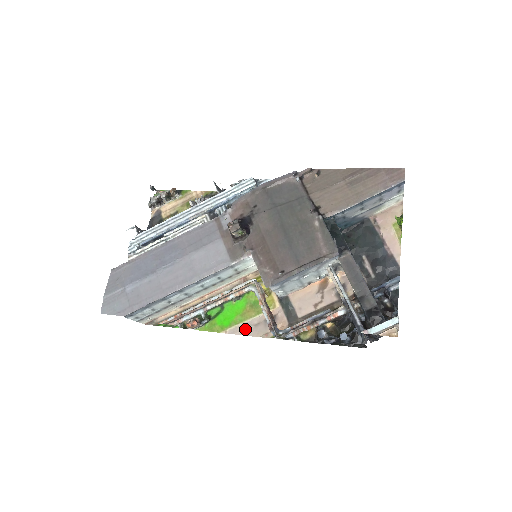
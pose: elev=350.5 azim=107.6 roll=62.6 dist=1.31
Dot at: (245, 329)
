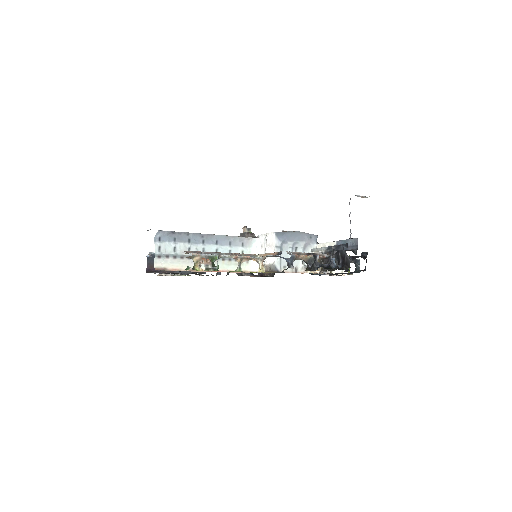
Dot at: occluded
